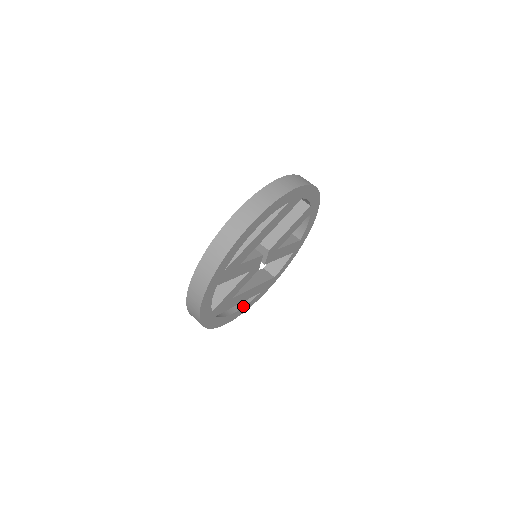
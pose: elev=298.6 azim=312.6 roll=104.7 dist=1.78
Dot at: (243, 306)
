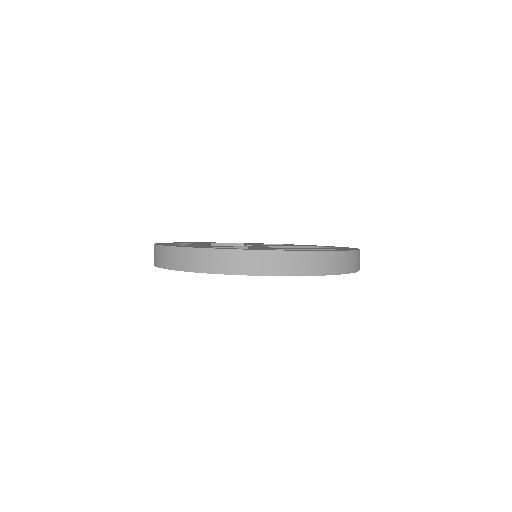
Dot at: occluded
